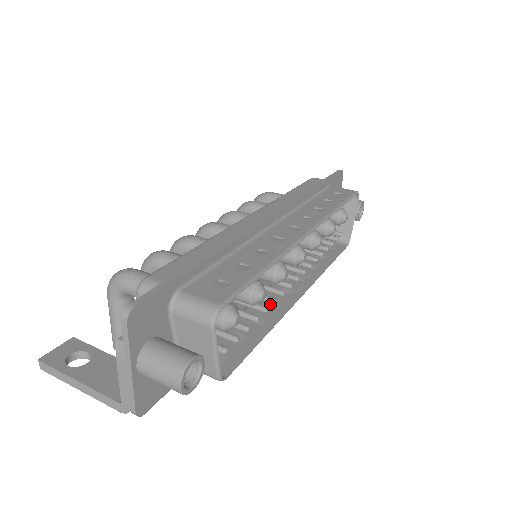
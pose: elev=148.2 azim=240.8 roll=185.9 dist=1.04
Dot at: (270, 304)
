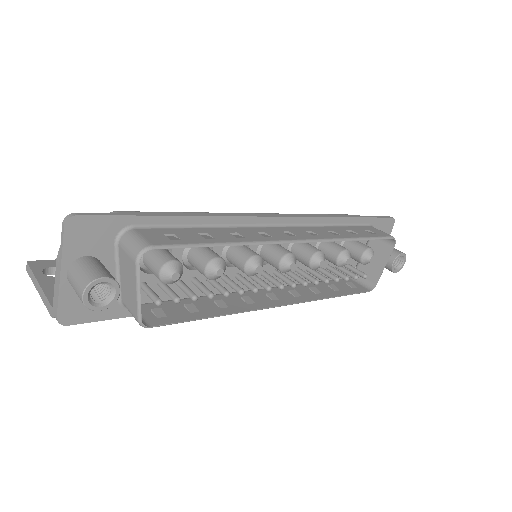
Dot at: (244, 298)
